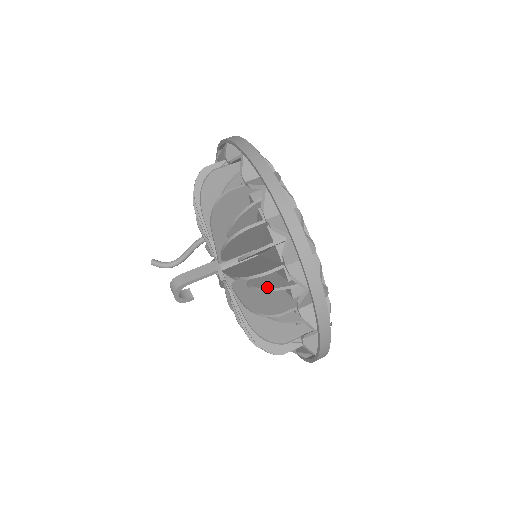
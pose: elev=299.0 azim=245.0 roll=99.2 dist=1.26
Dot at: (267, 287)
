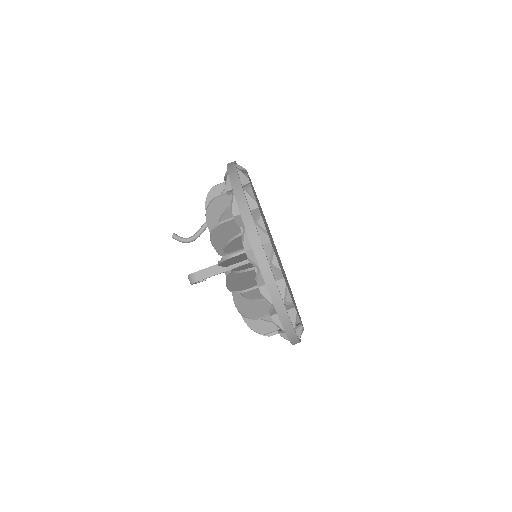
Dot at: occluded
